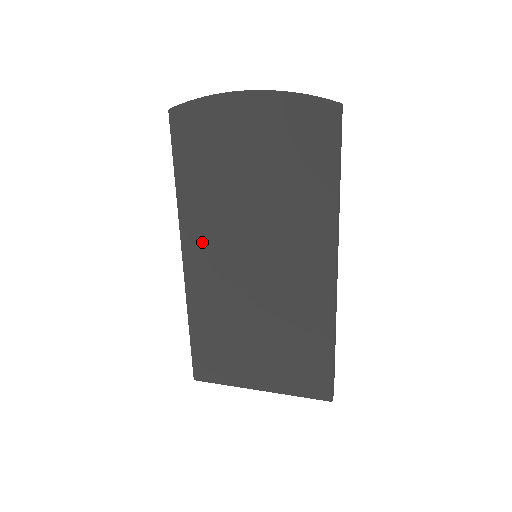
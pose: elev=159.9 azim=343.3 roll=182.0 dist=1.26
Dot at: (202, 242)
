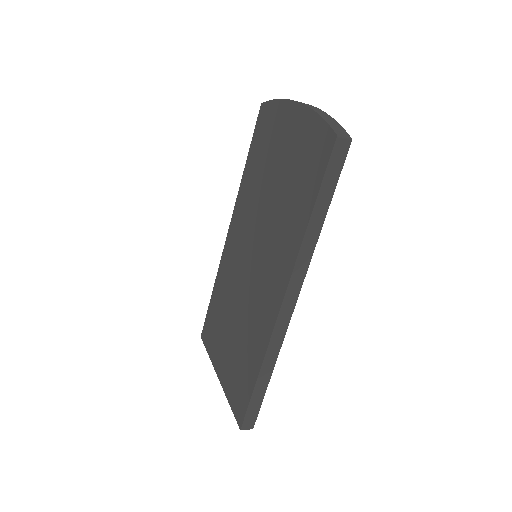
Dot at: (239, 224)
